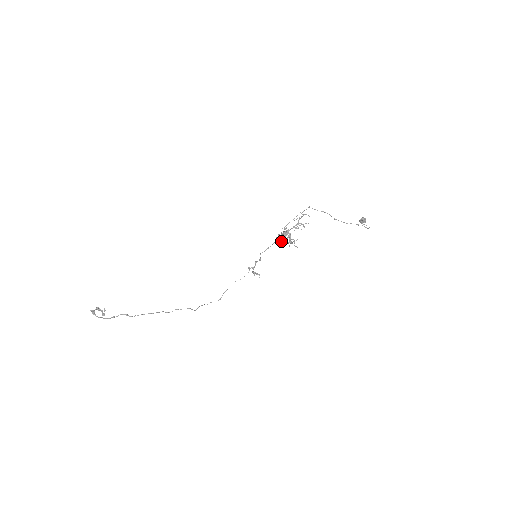
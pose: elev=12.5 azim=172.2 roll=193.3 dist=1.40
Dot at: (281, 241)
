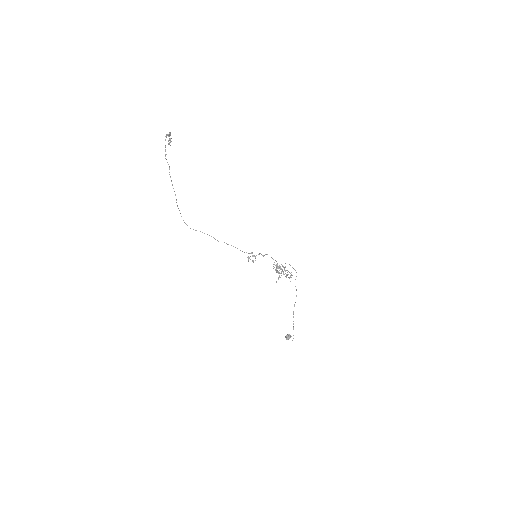
Dot at: occluded
